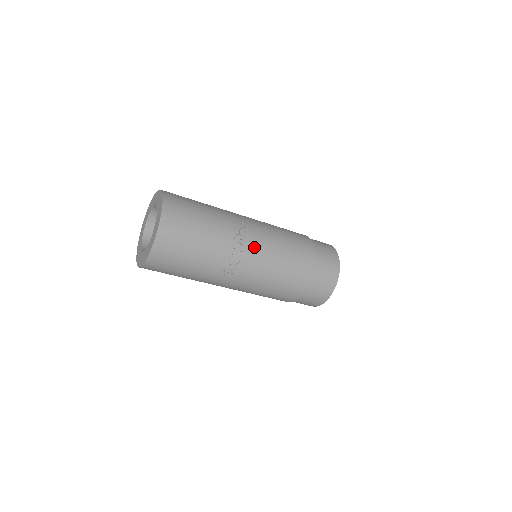
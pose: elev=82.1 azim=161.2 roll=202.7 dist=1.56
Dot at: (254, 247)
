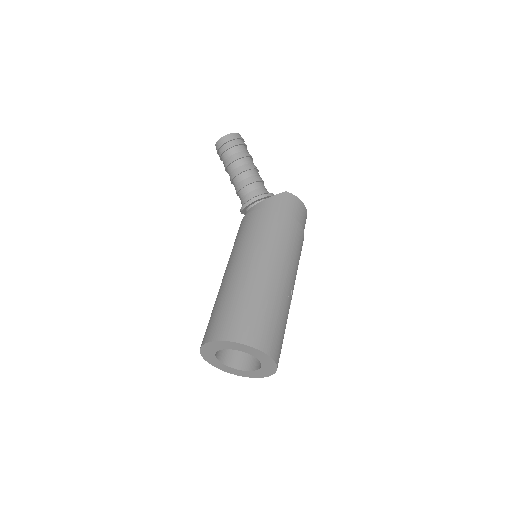
Dot at: occluded
